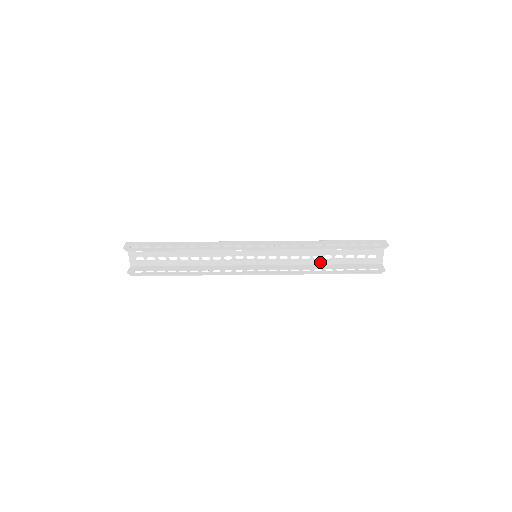
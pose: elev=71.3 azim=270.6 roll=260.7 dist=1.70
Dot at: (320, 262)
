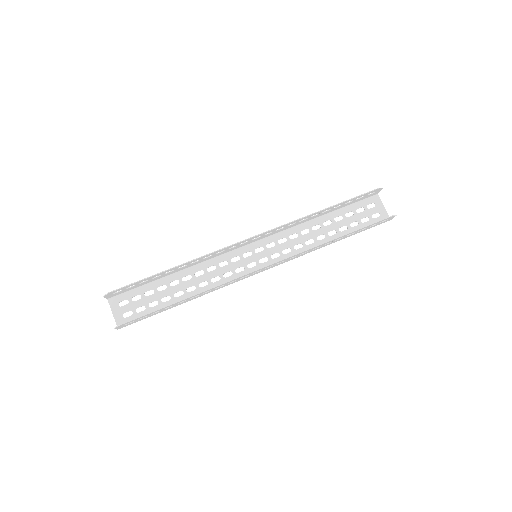
Dot at: occluded
